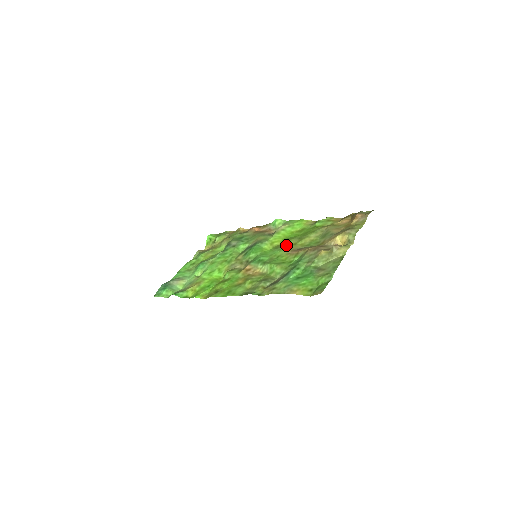
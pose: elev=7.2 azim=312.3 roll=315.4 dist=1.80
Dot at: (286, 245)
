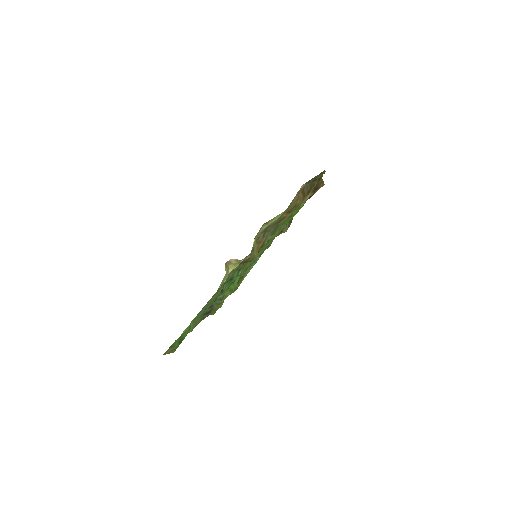
Dot at: occluded
